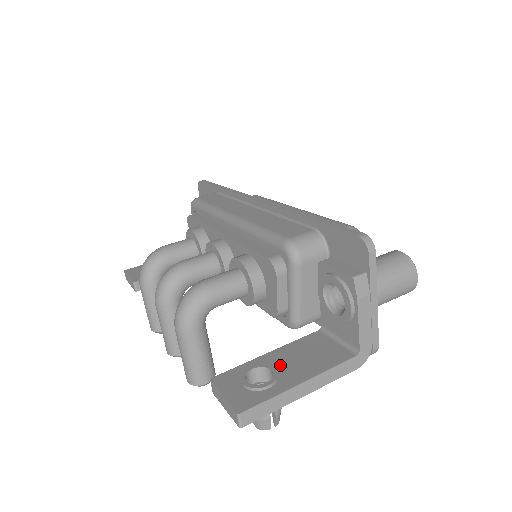
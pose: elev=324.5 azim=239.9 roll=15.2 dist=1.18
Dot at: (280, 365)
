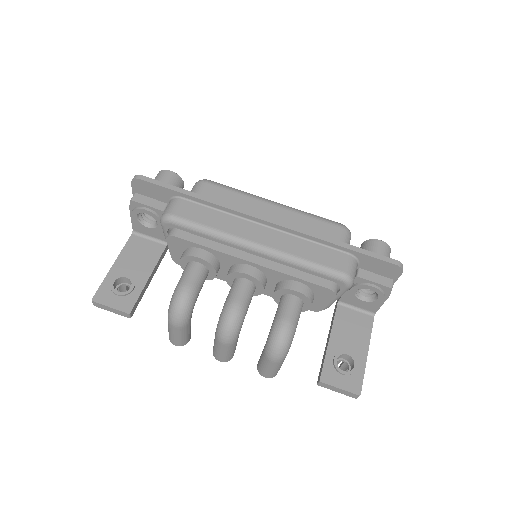
Dot at: (345, 347)
